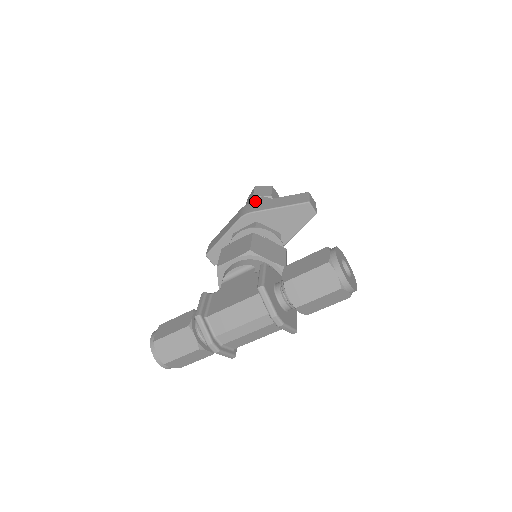
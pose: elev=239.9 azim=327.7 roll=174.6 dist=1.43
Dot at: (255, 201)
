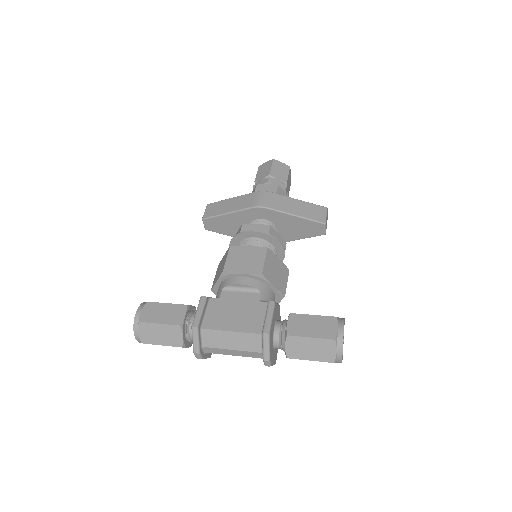
Dot at: (271, 185)
